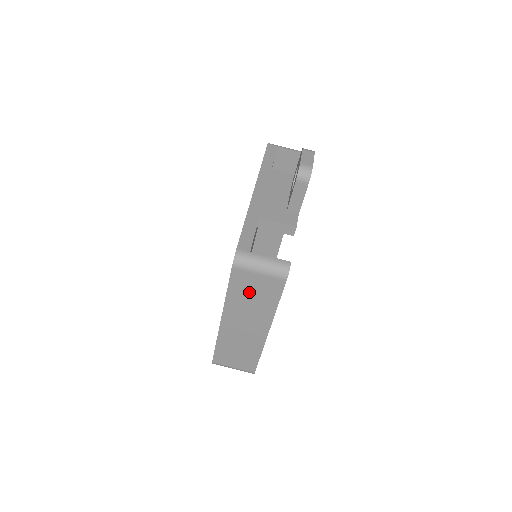
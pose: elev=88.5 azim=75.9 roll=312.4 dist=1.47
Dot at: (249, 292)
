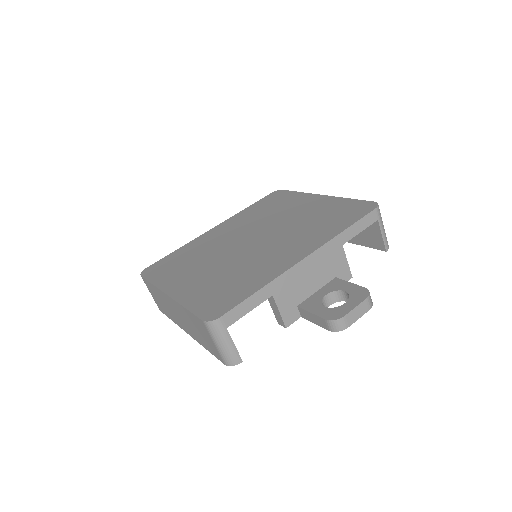
Dot at: (198, 328)
